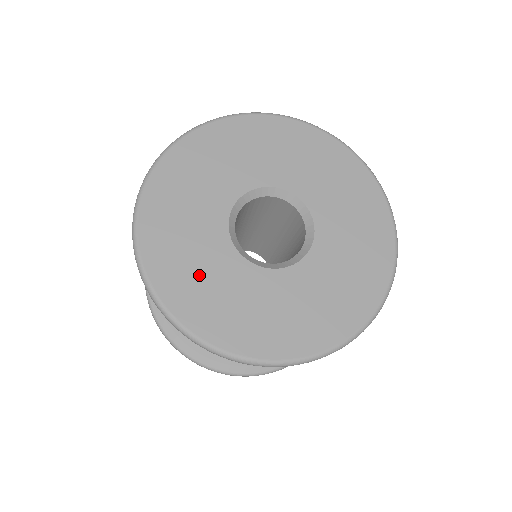
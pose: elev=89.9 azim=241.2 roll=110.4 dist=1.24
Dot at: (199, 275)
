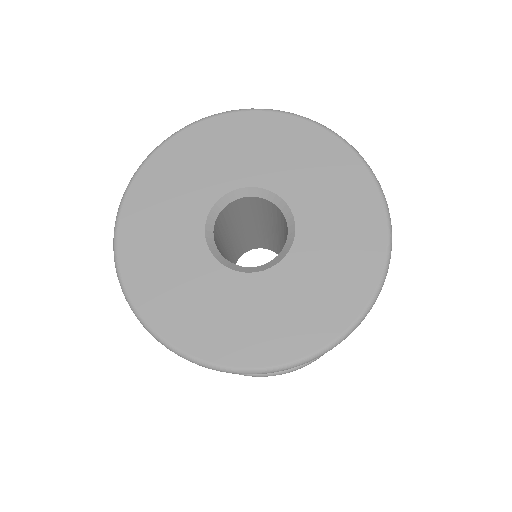
Dot at: (195, 304)
